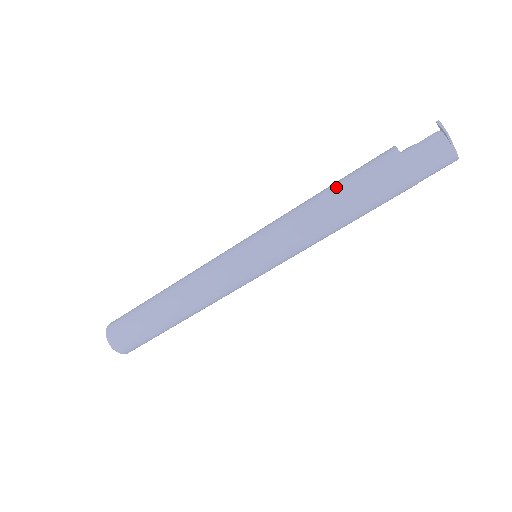
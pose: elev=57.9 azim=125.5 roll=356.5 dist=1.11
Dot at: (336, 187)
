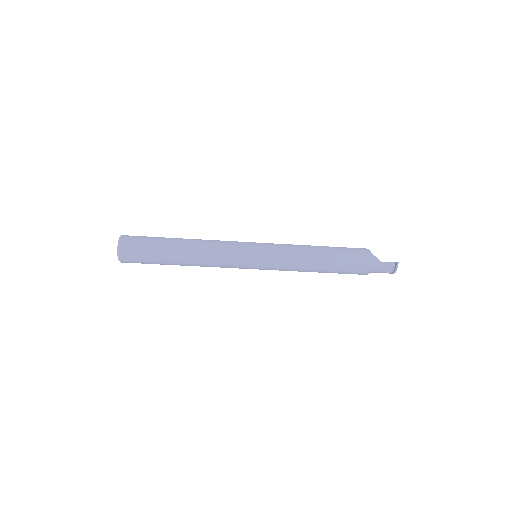
Dot at: (329, 263)
